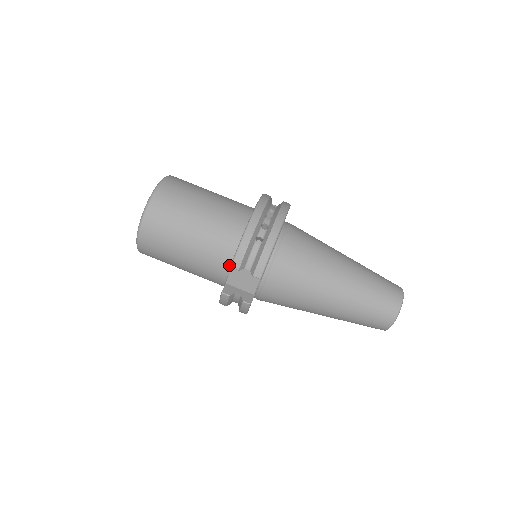
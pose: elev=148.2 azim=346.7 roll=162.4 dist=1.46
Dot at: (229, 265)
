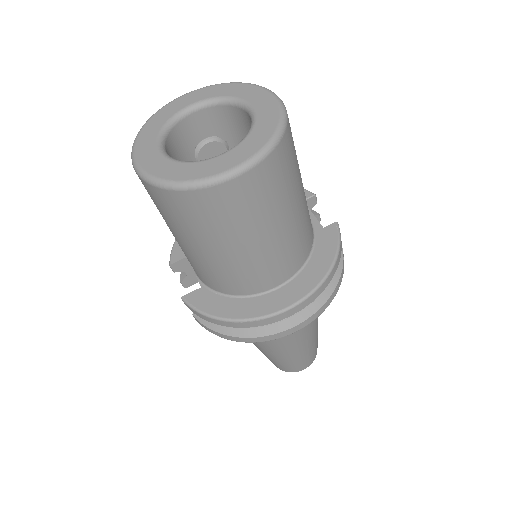
Dot at: occluded
